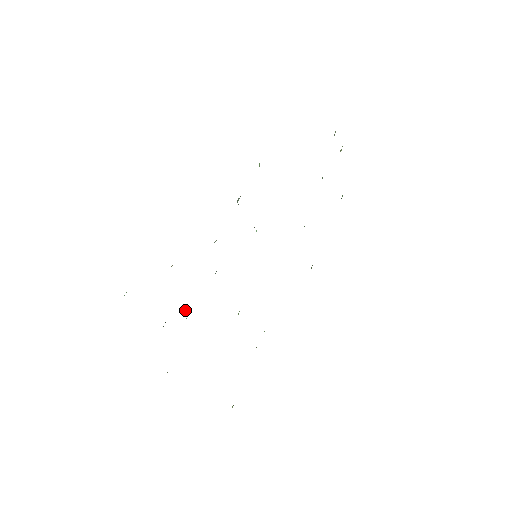
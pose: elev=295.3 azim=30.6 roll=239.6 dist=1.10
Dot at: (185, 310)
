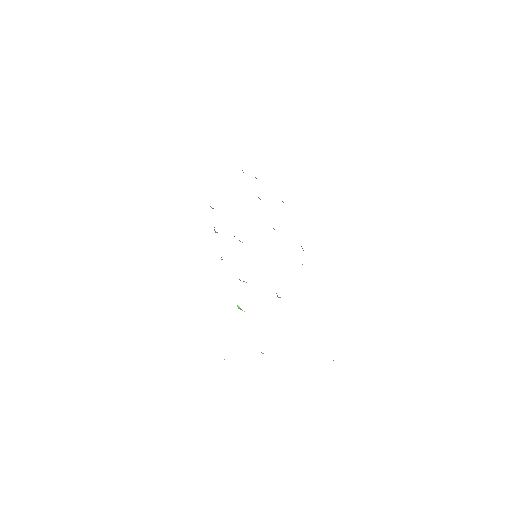
Dot at: (237, 305)
